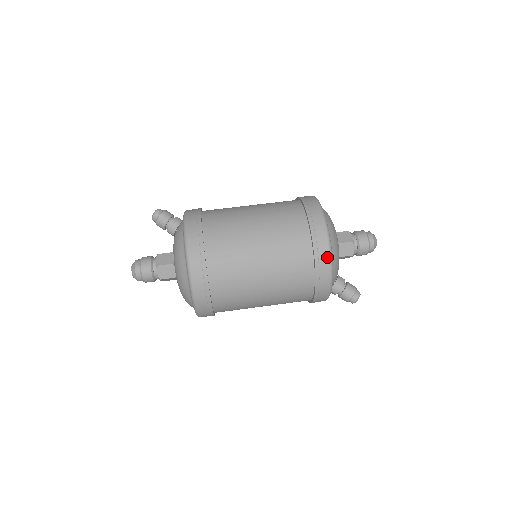
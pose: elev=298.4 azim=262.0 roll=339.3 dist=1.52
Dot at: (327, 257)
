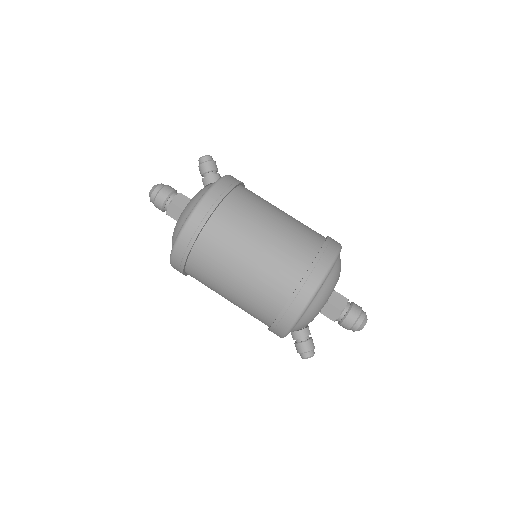
Dot at: (299, 309)
